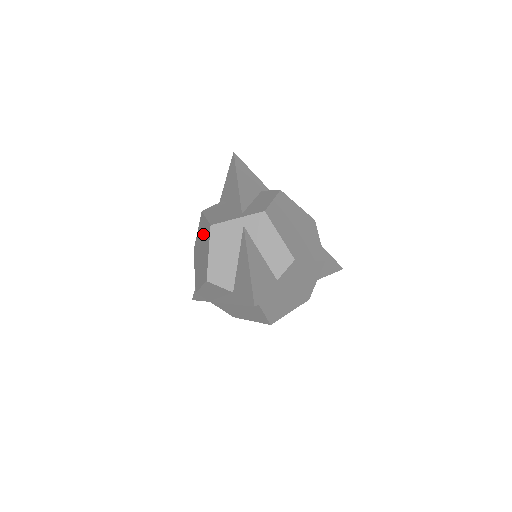
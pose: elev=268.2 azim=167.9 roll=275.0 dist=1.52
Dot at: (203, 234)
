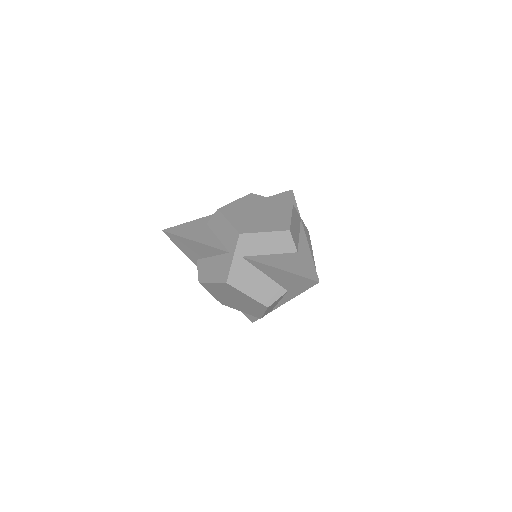
Dot at: (222, 291)
